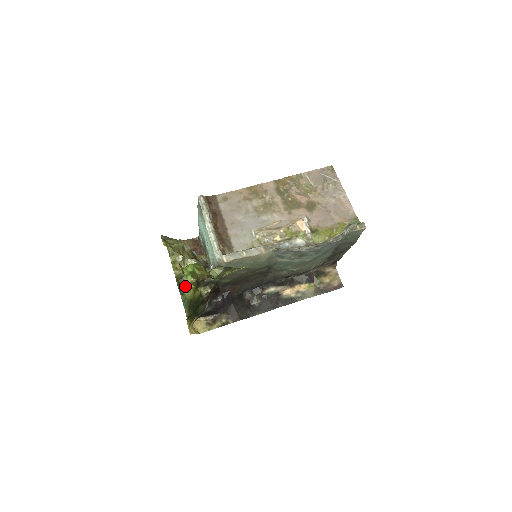
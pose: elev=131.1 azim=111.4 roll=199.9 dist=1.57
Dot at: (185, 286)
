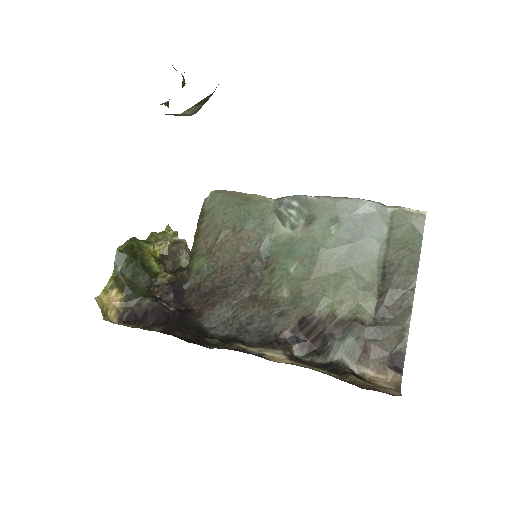
Dot at: (151, 244)
